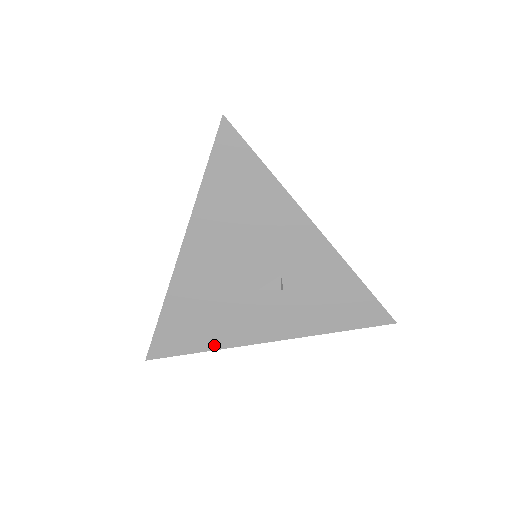
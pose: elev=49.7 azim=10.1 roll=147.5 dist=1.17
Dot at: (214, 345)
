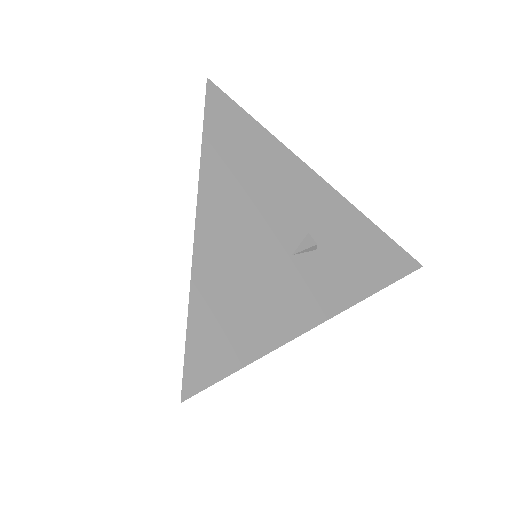
Dot at: (267, 345)
